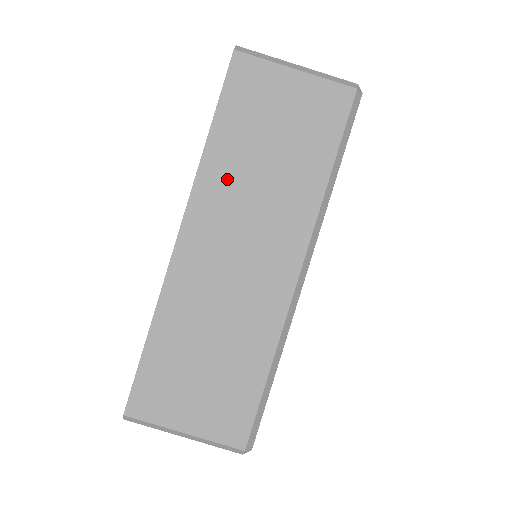
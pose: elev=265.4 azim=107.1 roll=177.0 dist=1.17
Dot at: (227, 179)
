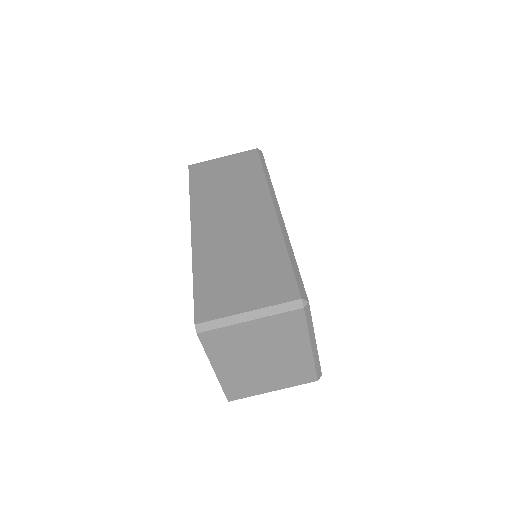
Dot at: (208, 198)
